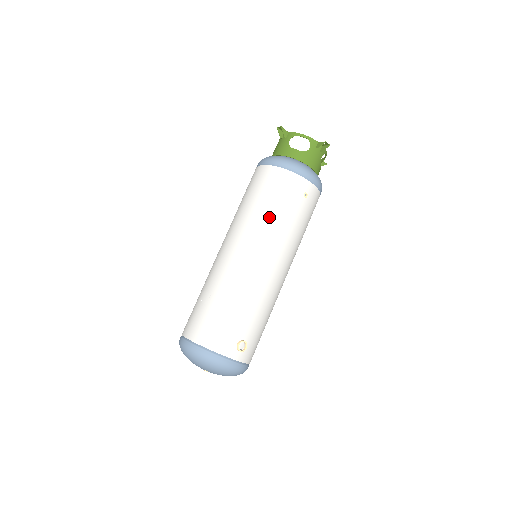
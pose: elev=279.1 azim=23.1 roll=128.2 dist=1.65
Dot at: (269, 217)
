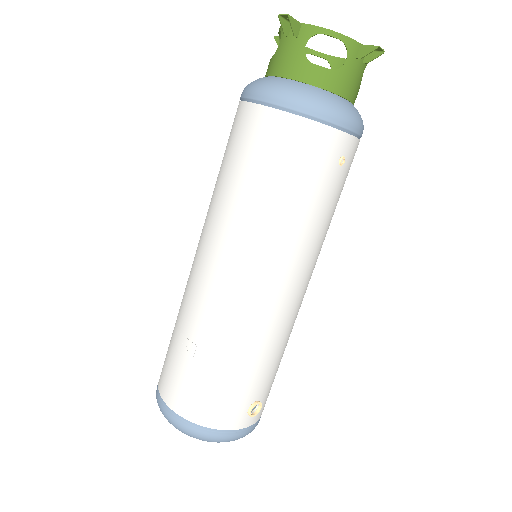
Dot at: (282, 215)
